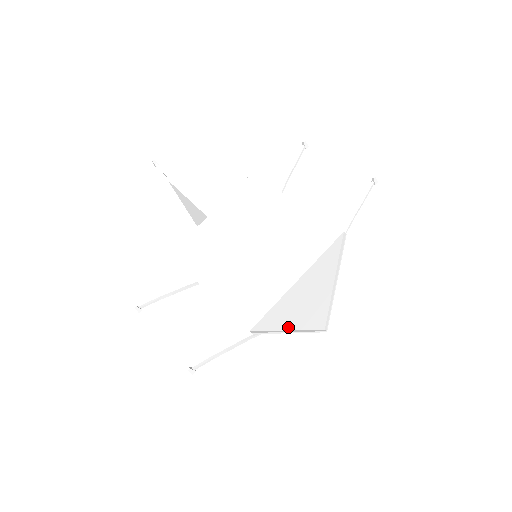
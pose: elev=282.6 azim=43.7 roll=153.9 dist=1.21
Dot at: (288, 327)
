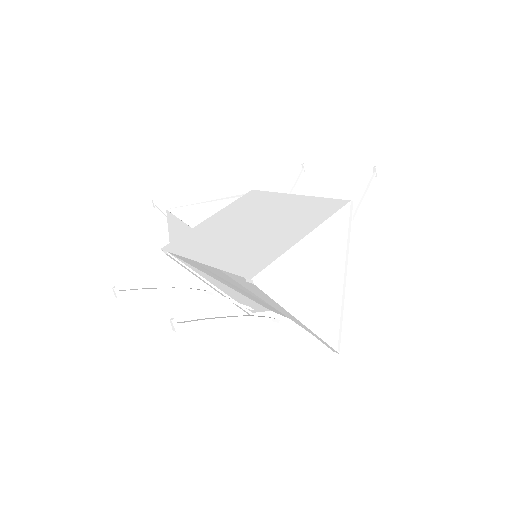
Dot at: (295, 310)
